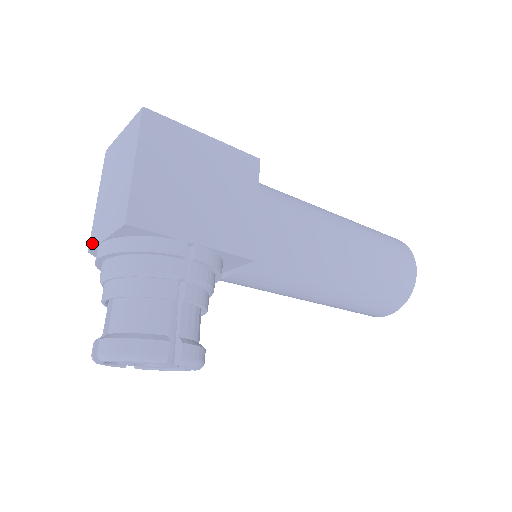
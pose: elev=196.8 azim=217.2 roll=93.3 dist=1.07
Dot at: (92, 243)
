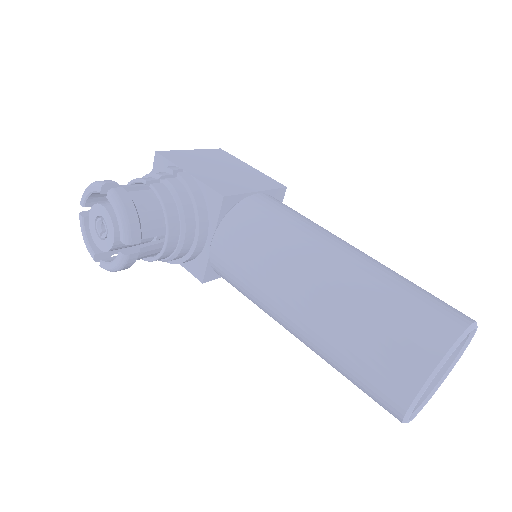
Dot at: occluded
